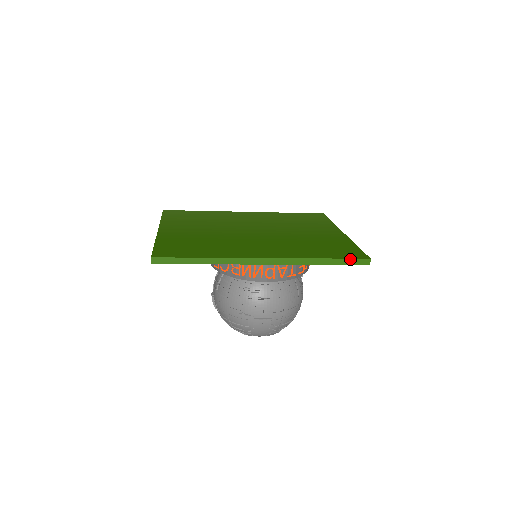
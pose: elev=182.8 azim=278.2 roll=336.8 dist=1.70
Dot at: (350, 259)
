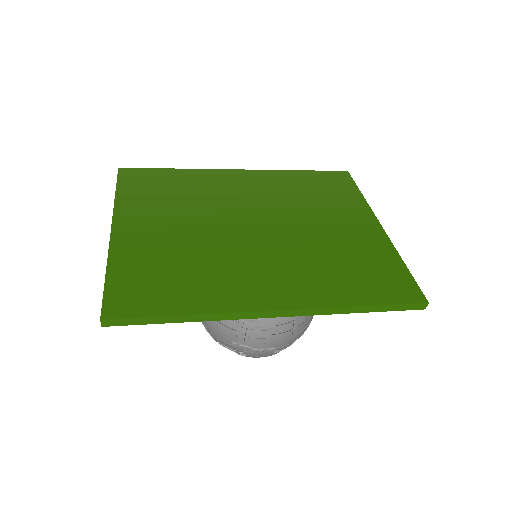
Dot at: (400, 304)
